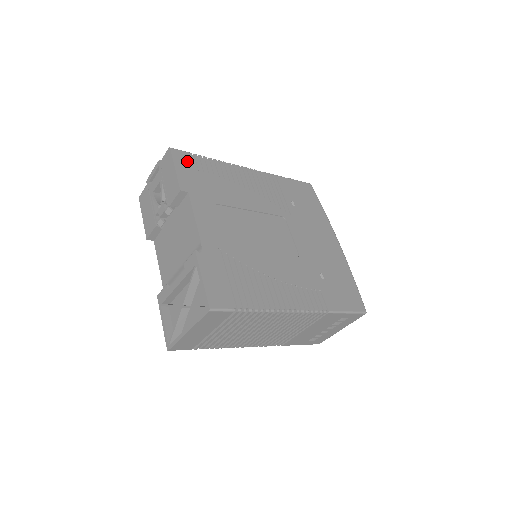
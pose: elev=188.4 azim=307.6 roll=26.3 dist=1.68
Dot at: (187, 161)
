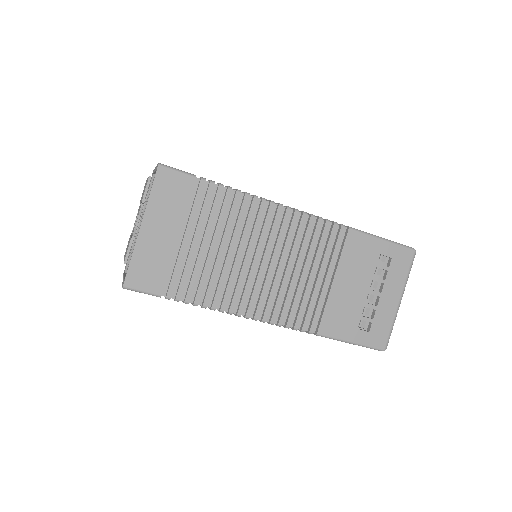
Dot at: occluded
